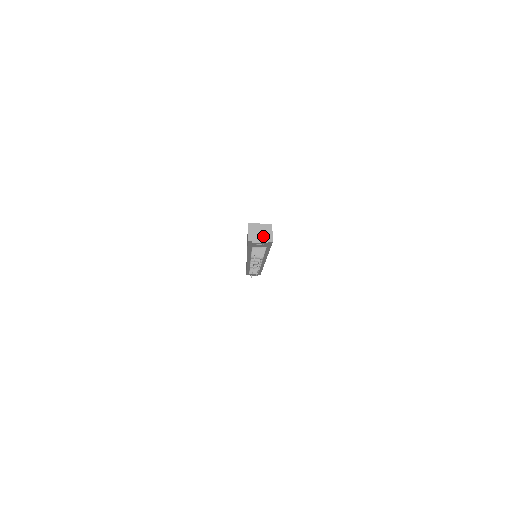
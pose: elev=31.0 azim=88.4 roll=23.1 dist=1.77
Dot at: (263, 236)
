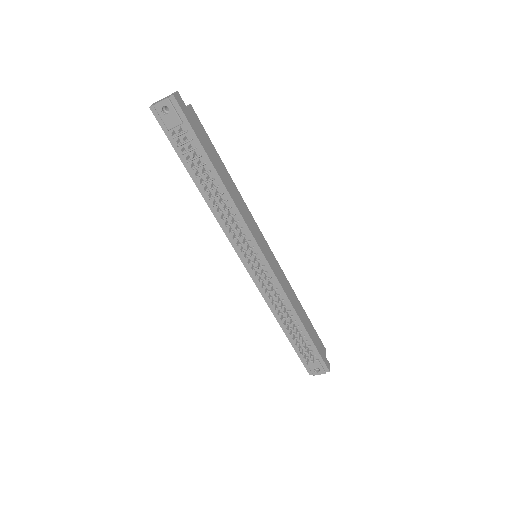
Dot at: occluded
